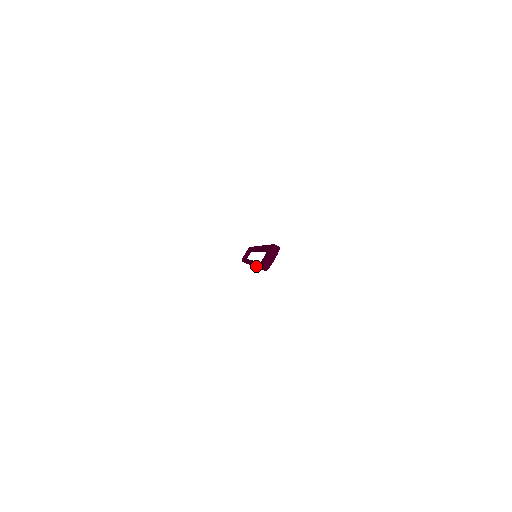
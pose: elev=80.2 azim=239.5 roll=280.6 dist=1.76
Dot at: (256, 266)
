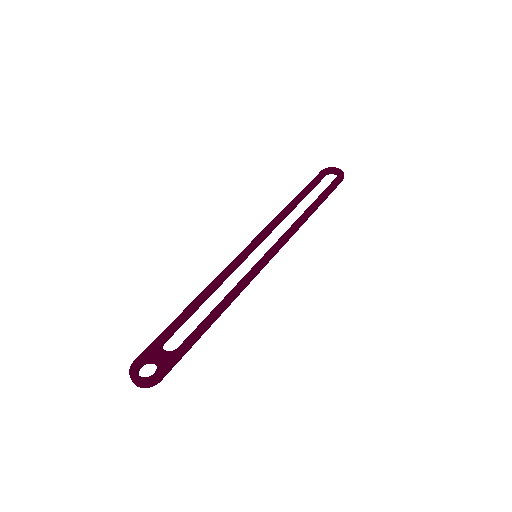
Dot at: (170, 324)
